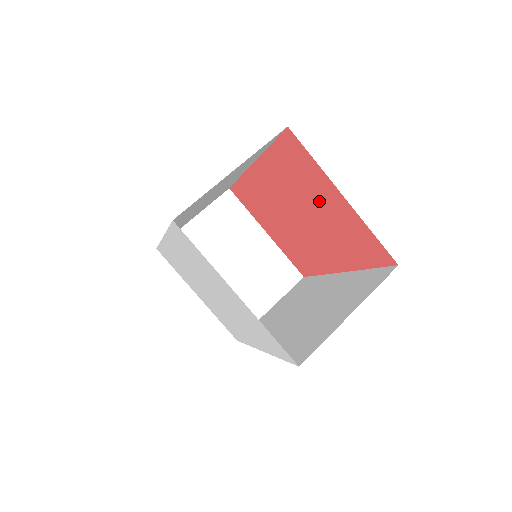
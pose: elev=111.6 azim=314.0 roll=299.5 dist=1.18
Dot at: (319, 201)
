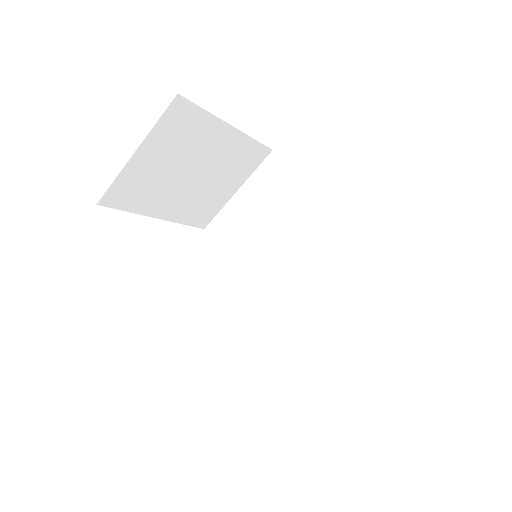
Dot at: occluded
